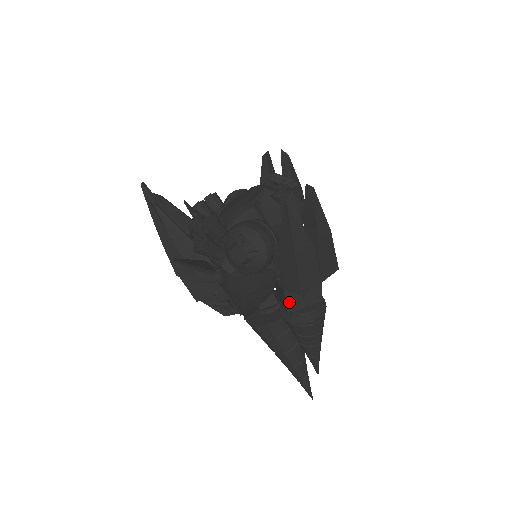
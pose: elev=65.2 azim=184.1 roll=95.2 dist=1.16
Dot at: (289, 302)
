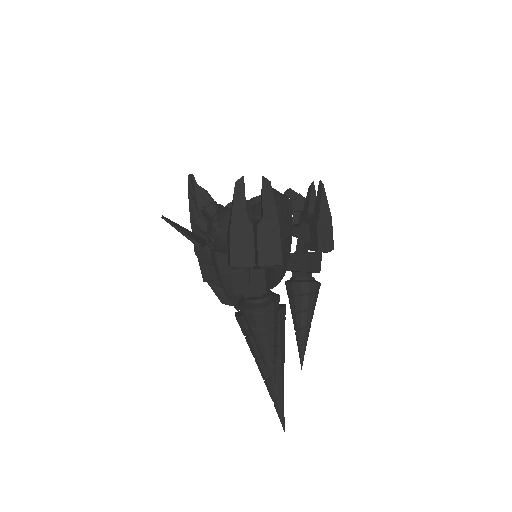
Dot at: (235, 282)
